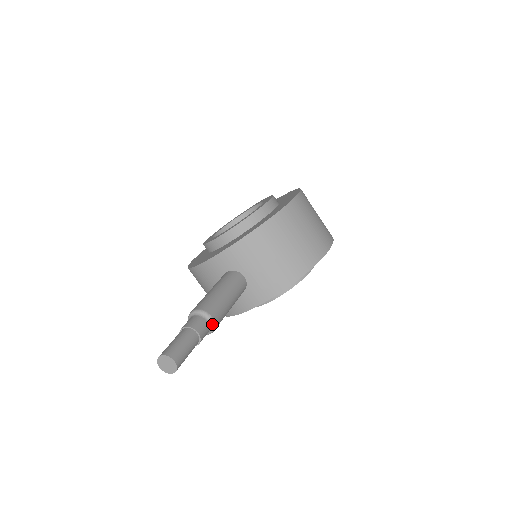
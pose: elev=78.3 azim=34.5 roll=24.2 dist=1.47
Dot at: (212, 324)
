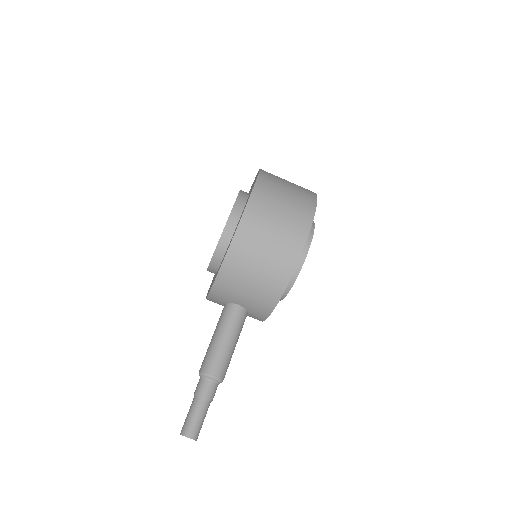
Dot at: (216, 380)
